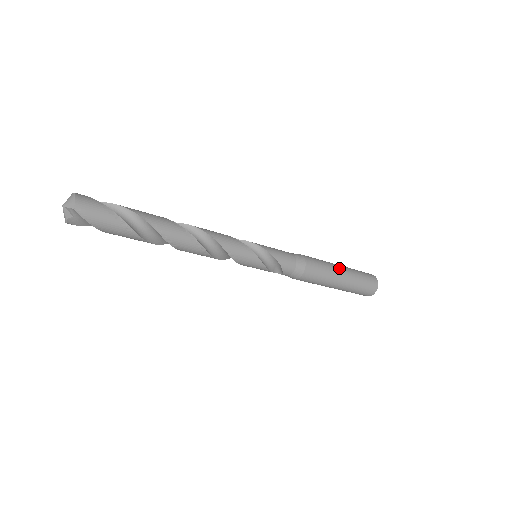
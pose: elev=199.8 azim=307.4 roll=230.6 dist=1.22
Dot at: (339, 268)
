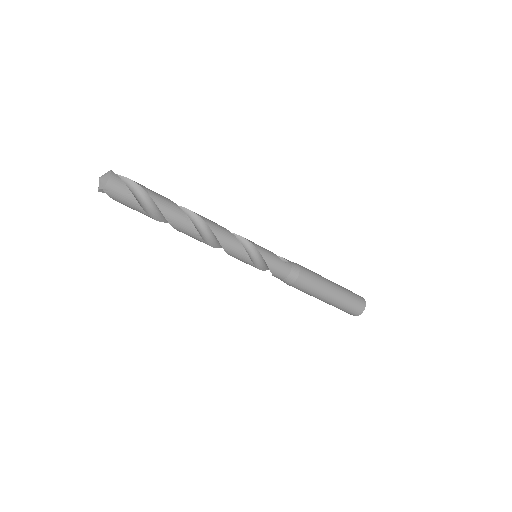
Dot at: (330, 290)
